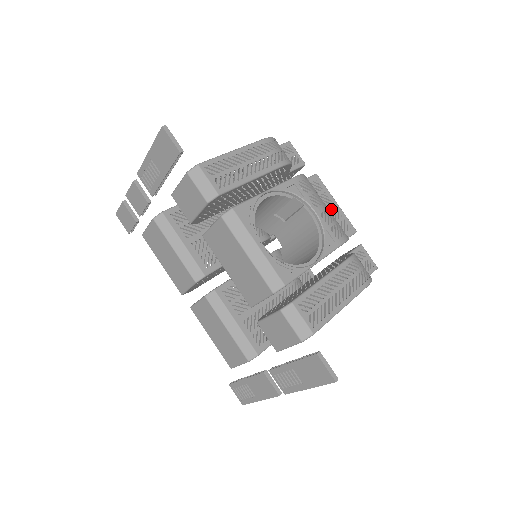
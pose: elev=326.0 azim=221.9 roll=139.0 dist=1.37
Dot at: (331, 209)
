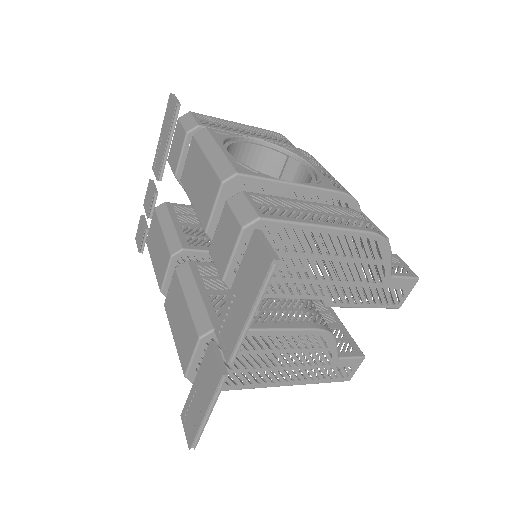
Dot at: occluded
